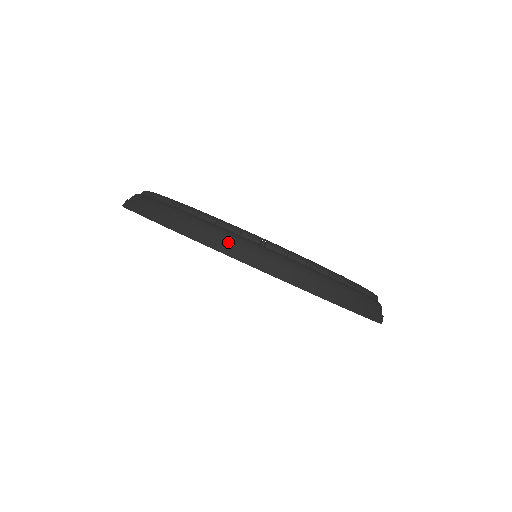
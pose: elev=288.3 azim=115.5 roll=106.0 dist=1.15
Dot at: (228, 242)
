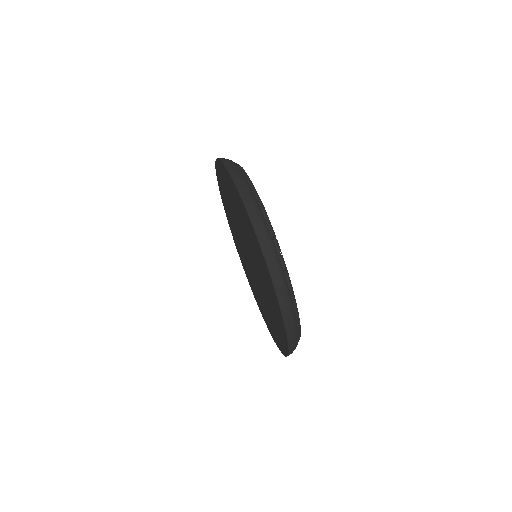
Dot at: occluded
